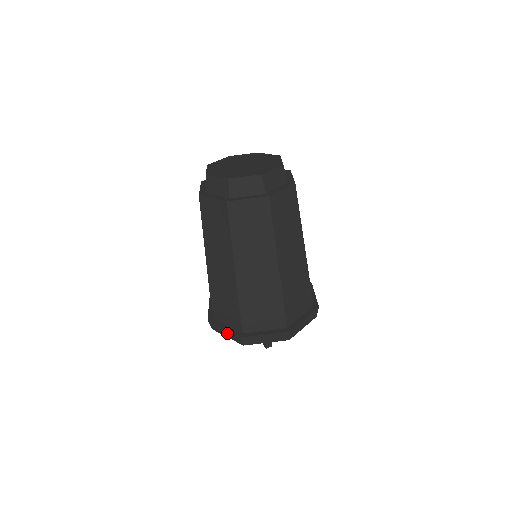
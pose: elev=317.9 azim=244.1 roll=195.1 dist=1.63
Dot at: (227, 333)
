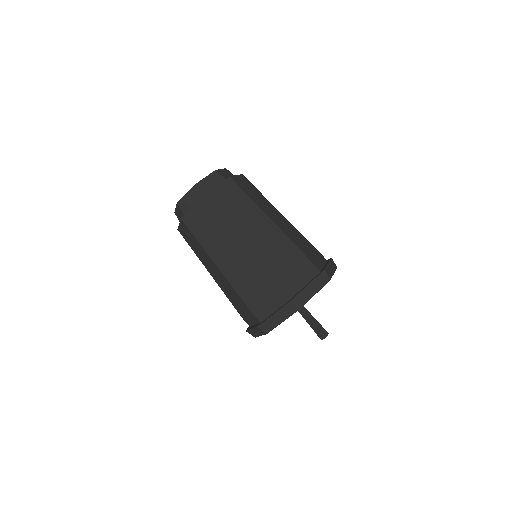
Dot at: (280, 315)
